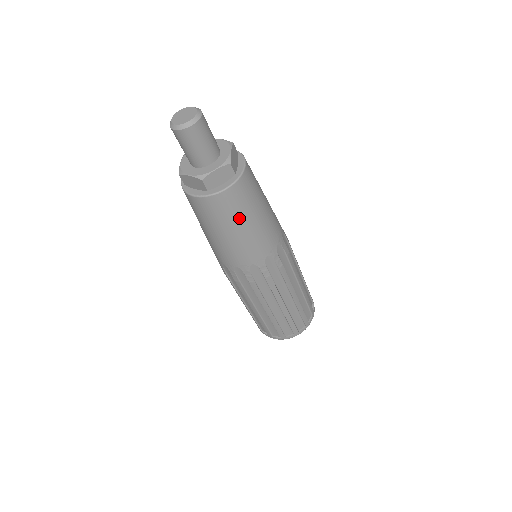
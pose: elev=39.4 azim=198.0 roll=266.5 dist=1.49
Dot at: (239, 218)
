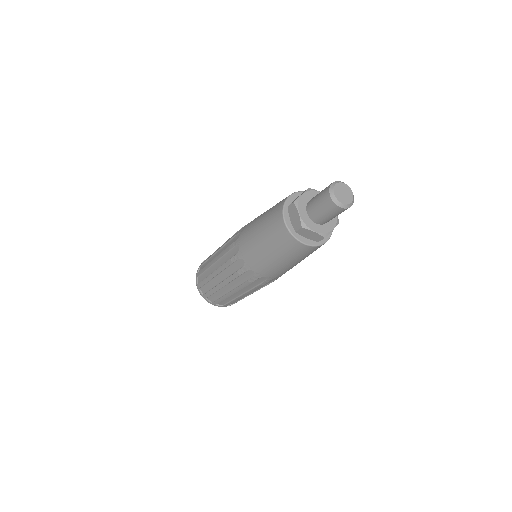
Dot at: (286, 256)
